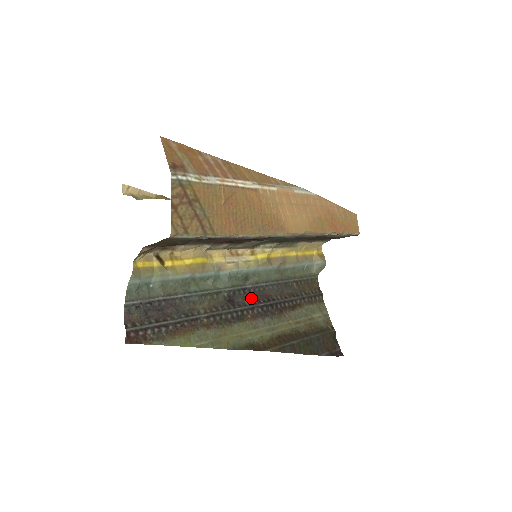
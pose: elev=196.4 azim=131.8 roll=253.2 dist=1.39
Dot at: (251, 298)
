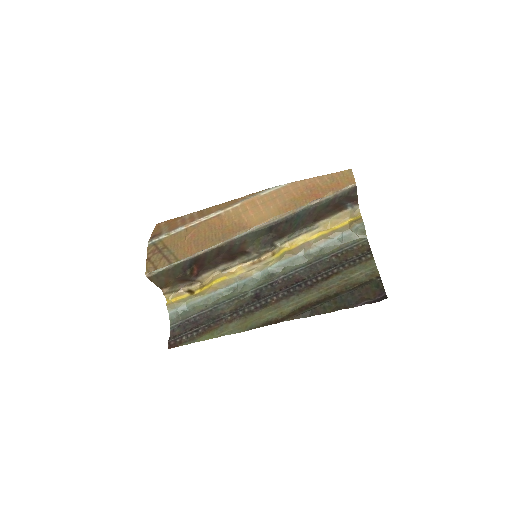
Dot at: (278, 288)
